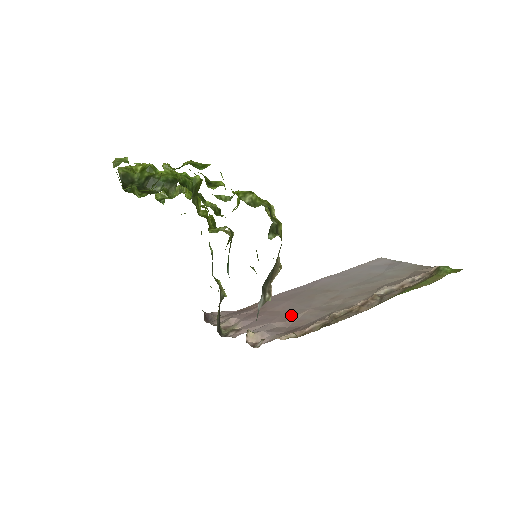
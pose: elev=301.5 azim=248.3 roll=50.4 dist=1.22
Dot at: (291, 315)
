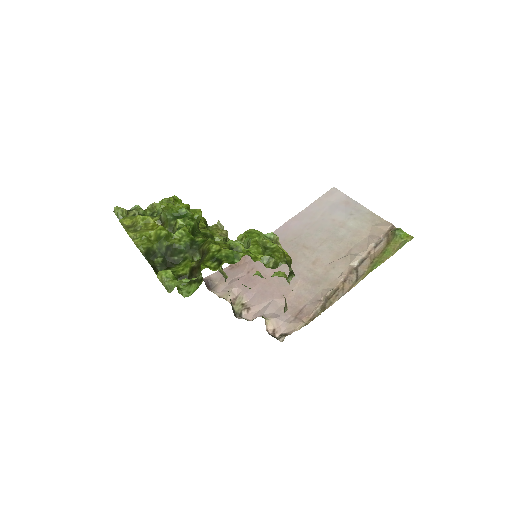
Dot at: (287, 288)
